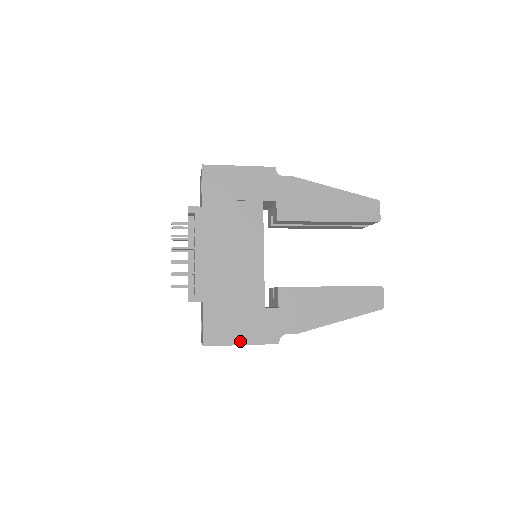
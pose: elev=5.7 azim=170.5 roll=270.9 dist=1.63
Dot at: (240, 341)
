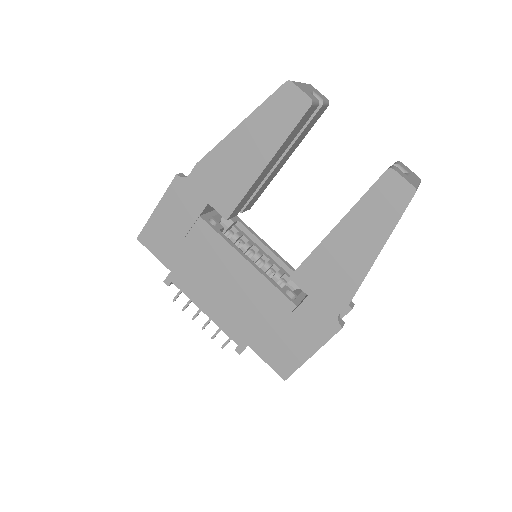
Dot at: (307, 353)
